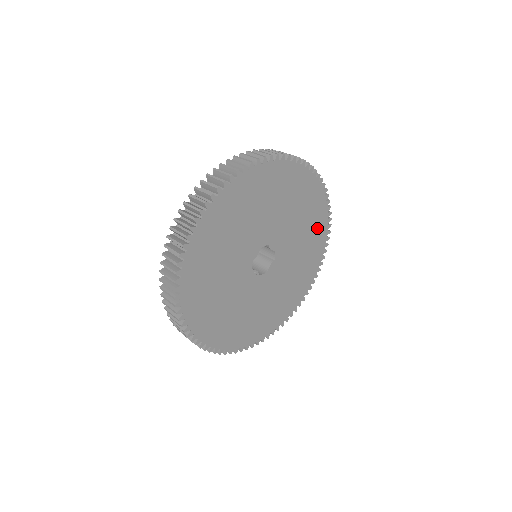
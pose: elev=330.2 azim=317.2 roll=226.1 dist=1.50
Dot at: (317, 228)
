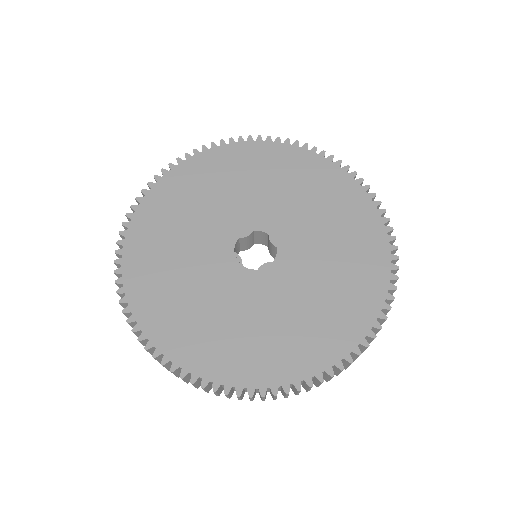
Dot at: (365, 265)
